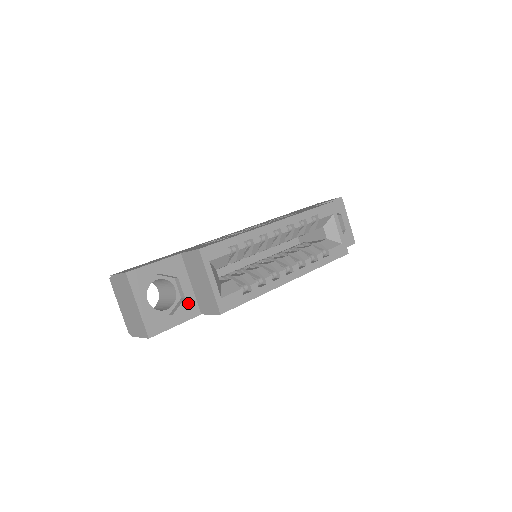
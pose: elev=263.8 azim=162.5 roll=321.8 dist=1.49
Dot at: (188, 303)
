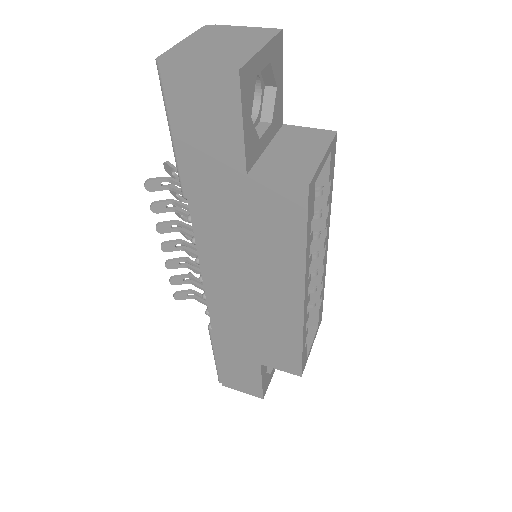
Dot at: (256, 146)
